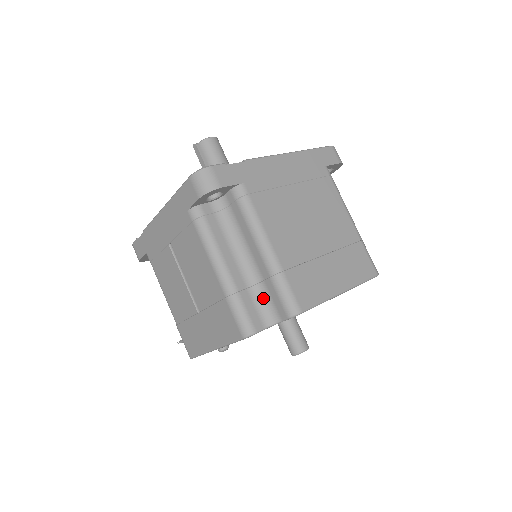
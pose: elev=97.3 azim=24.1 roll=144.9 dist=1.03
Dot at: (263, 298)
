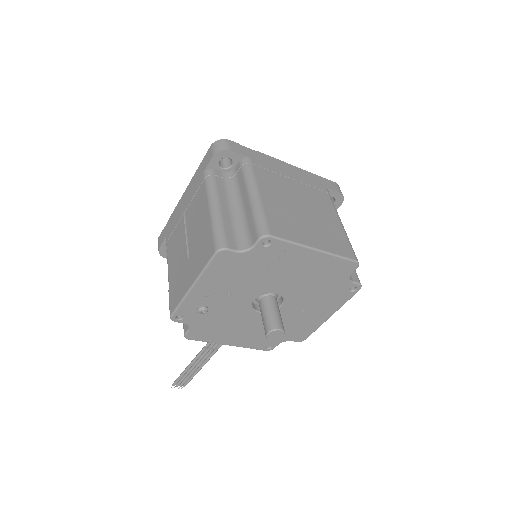
Dot at: (243, 231)
